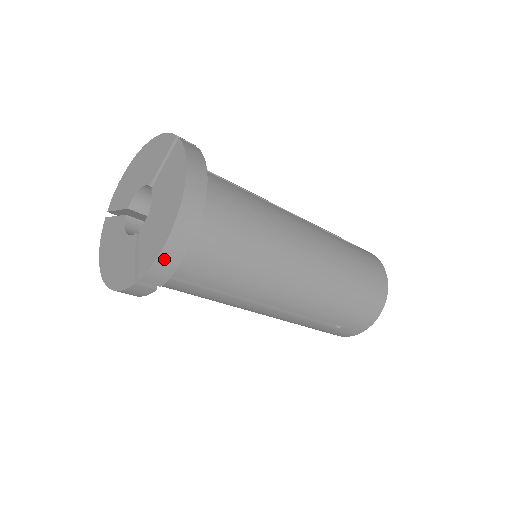
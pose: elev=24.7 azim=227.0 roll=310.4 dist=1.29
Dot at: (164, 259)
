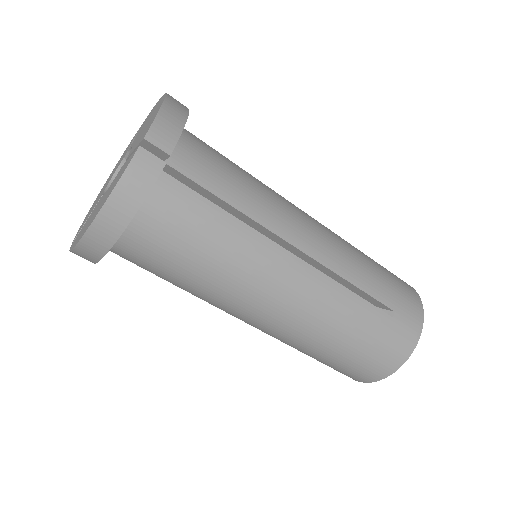
Dot at: (166, 115)
